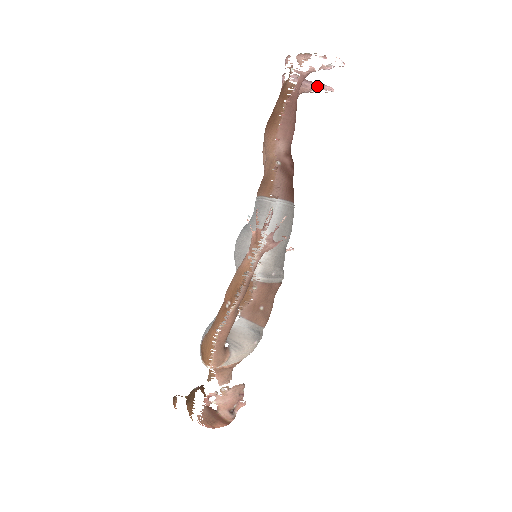
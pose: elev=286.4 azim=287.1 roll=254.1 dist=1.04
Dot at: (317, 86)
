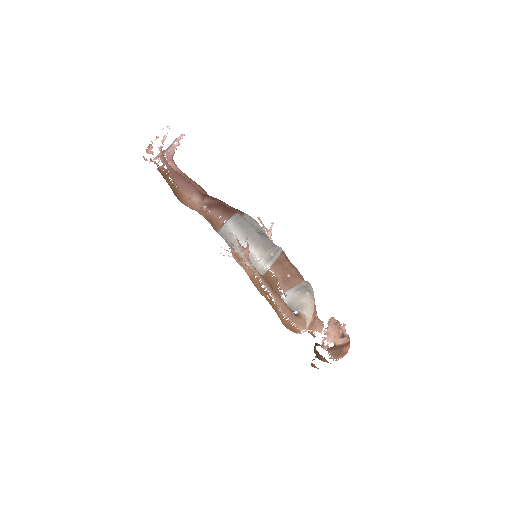
Dot at: (174, 145)
